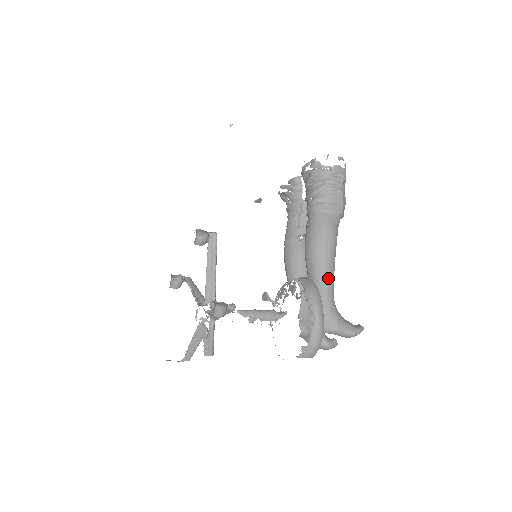
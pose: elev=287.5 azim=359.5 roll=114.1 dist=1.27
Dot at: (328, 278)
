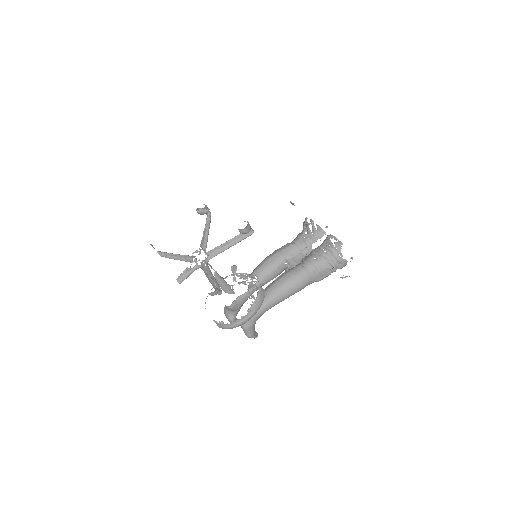
Dot at: (272, 305)
